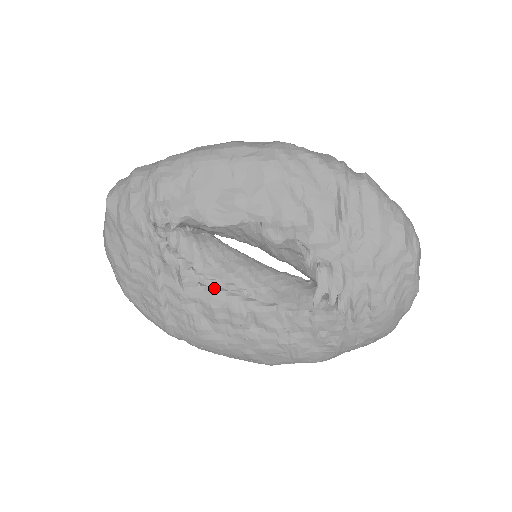
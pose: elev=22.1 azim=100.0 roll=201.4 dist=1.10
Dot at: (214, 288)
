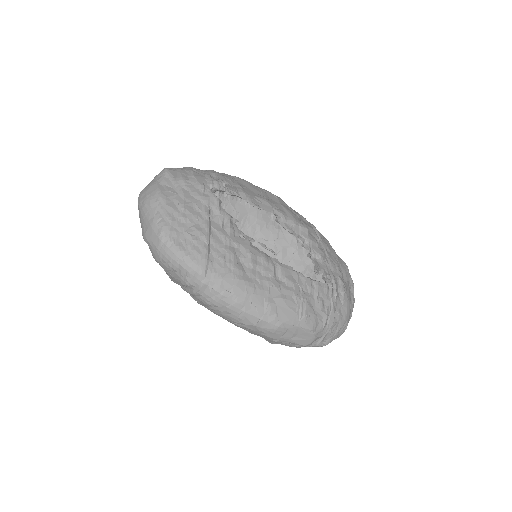
Dot at: (251, 242)
